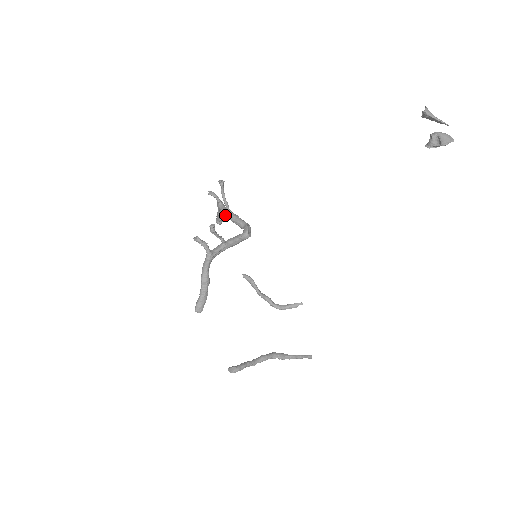
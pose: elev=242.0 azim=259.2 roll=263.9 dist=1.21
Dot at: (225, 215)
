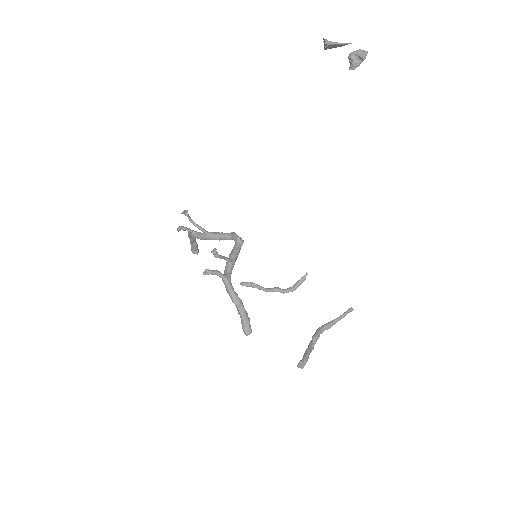
Dot at: (206, 239)
